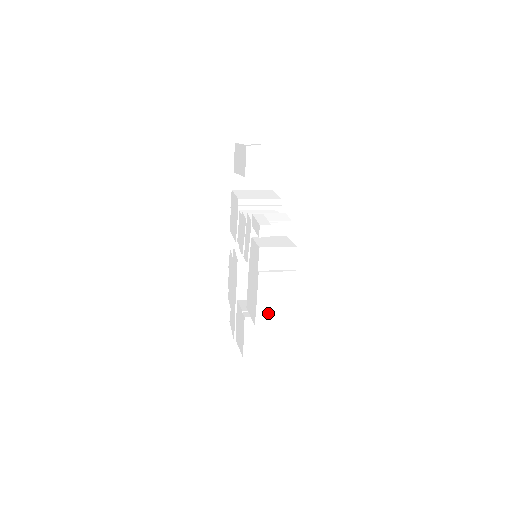
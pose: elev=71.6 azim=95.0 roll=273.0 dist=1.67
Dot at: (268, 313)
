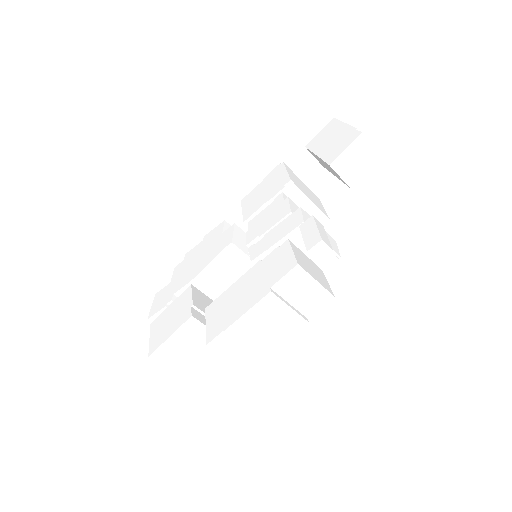
Dot at: (235, 342)
